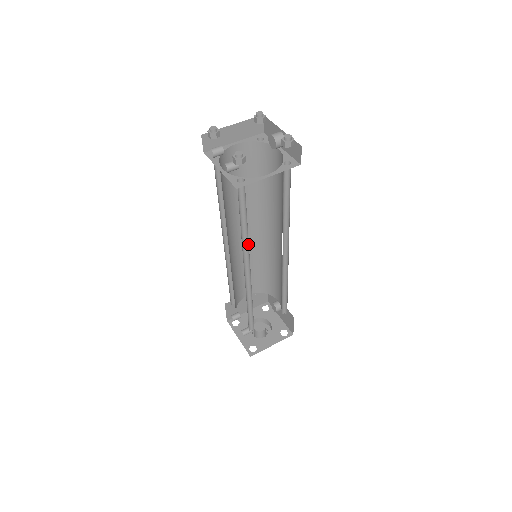
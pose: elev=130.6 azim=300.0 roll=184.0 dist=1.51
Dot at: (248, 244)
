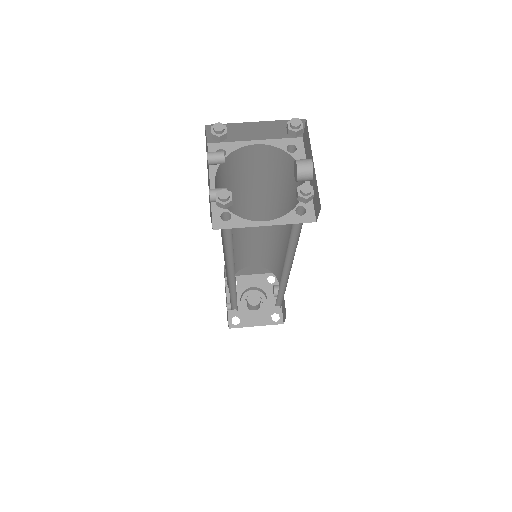
Dot at: occluded
